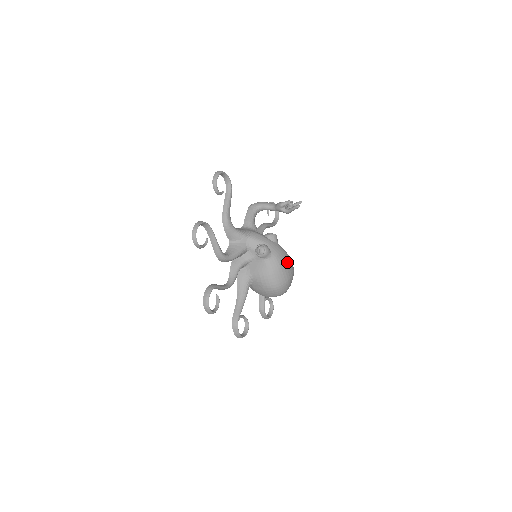
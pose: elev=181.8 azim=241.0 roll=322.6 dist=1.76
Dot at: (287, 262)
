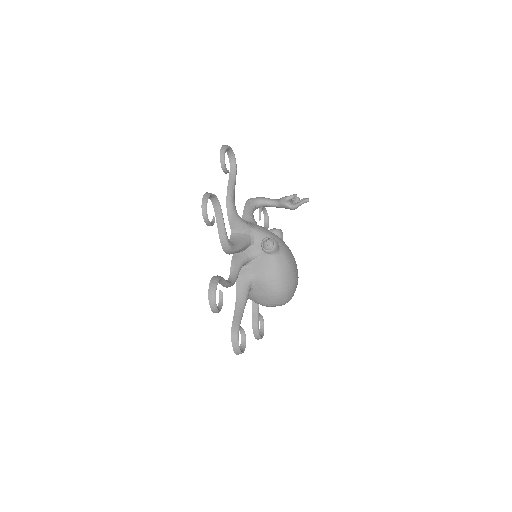
Dot at: (294, 263)
